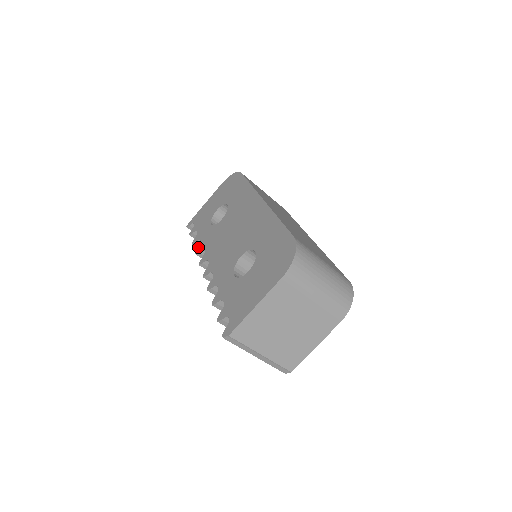
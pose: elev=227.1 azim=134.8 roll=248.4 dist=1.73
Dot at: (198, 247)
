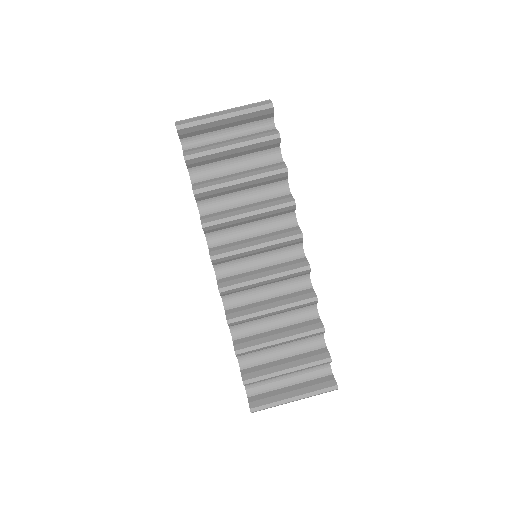
Dot at: occluded
